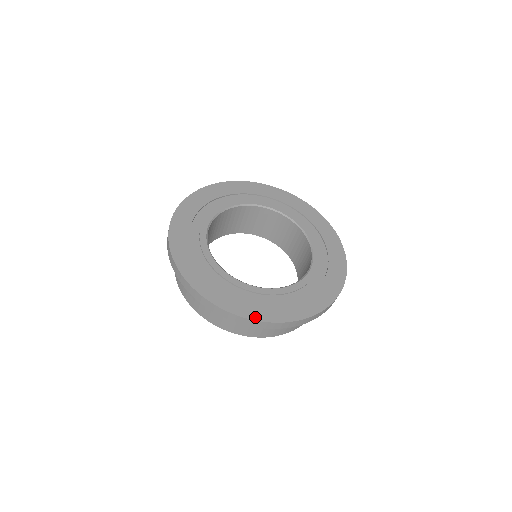
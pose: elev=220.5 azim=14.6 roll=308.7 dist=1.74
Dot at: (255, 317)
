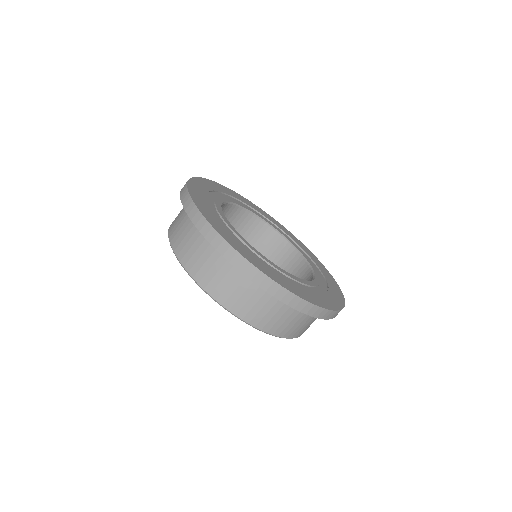
Dot at: (262, 270)
